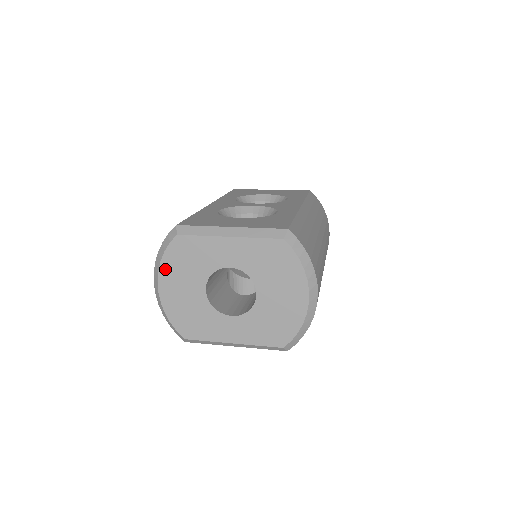
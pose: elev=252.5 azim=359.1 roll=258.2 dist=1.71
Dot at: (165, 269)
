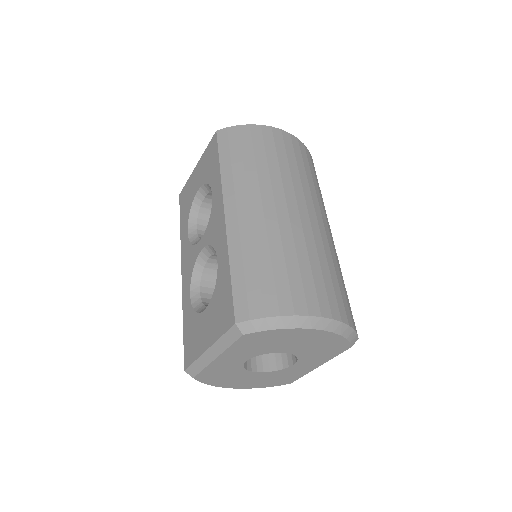
Dot at: (220, 385)
